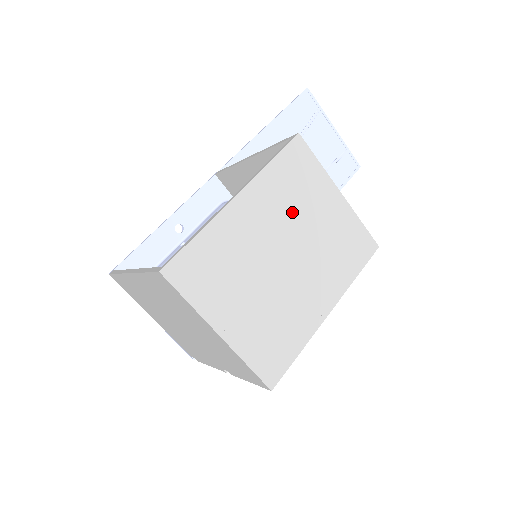
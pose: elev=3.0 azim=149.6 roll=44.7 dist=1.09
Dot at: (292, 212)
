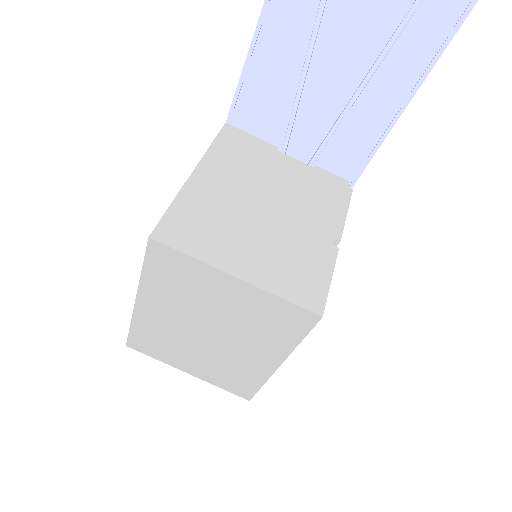
Dot at: (191, 303)
